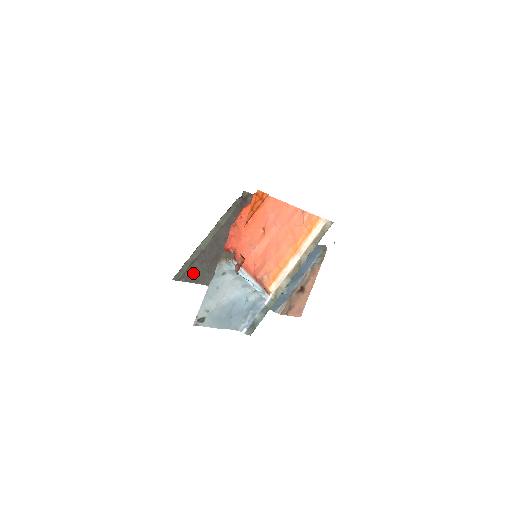
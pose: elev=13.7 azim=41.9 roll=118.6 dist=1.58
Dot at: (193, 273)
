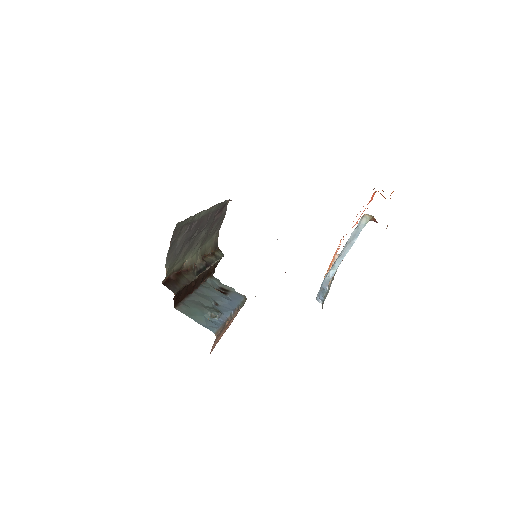
Dot at: (177, 236)
